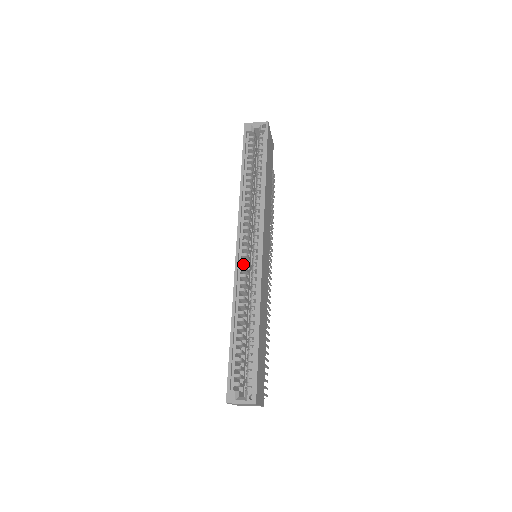
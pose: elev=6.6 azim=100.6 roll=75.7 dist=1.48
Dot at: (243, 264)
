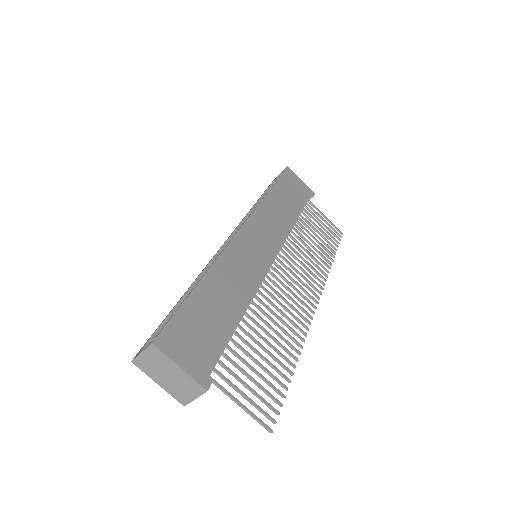
Dot at: occluded
